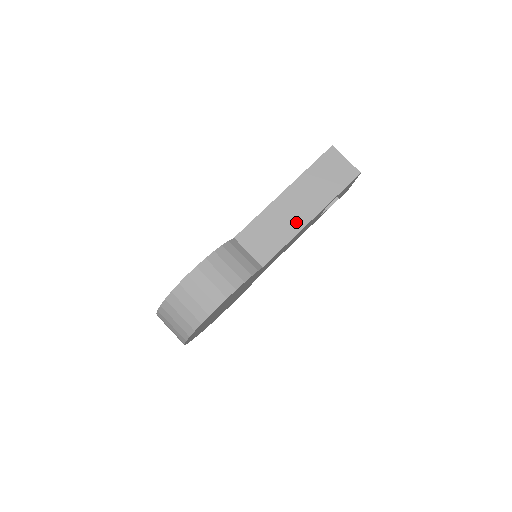
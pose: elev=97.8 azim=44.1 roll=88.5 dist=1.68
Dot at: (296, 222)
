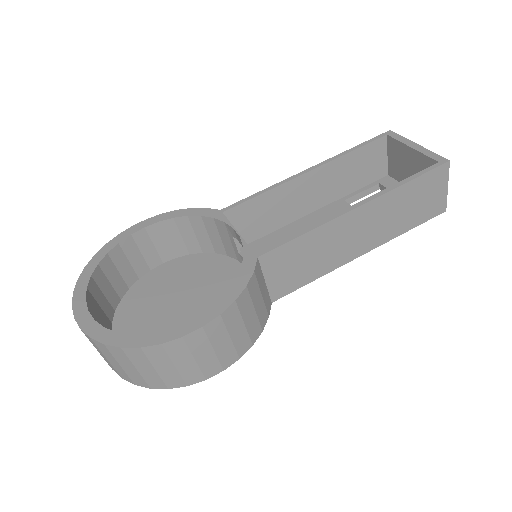
Dot at: (344, 254)
